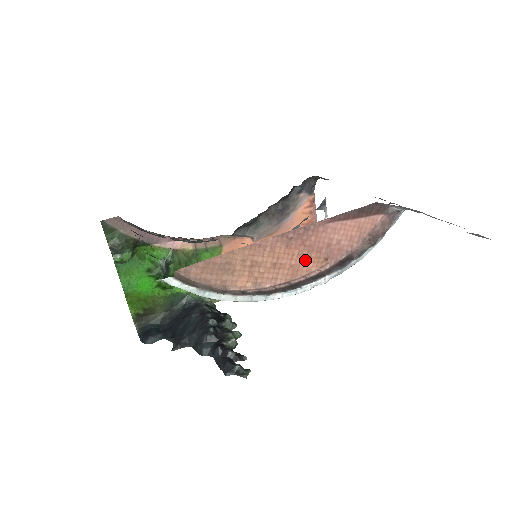
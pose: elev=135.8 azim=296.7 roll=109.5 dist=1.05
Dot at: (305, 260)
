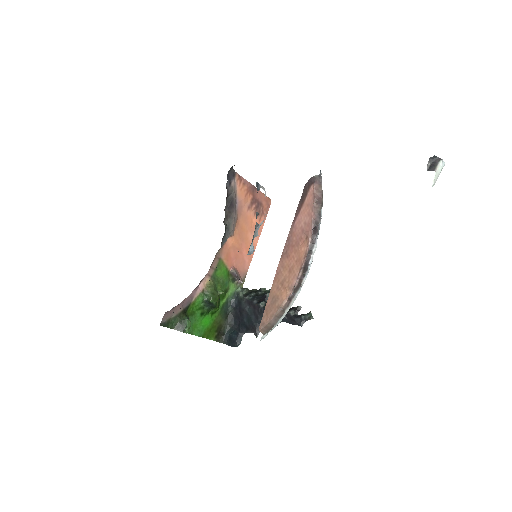
Dot at: (299, 251)
